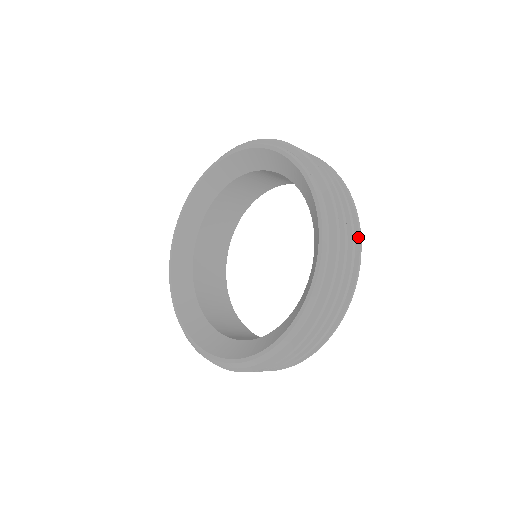
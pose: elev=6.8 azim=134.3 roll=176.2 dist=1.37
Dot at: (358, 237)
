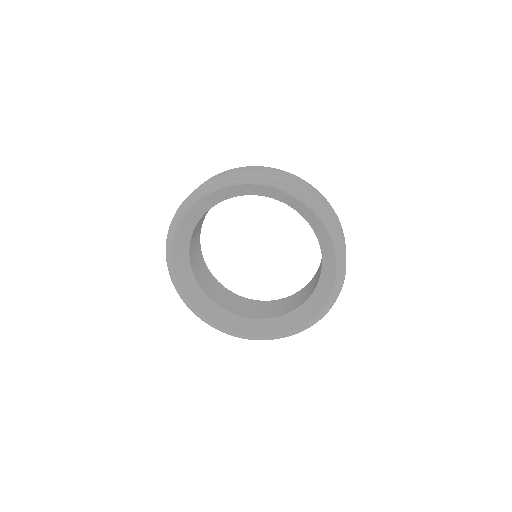
Dot at: occluded
